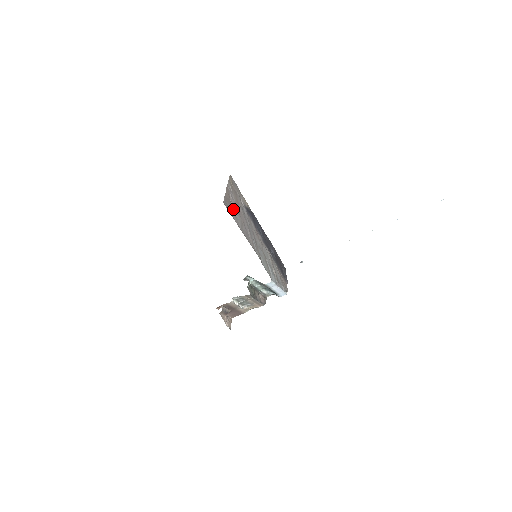
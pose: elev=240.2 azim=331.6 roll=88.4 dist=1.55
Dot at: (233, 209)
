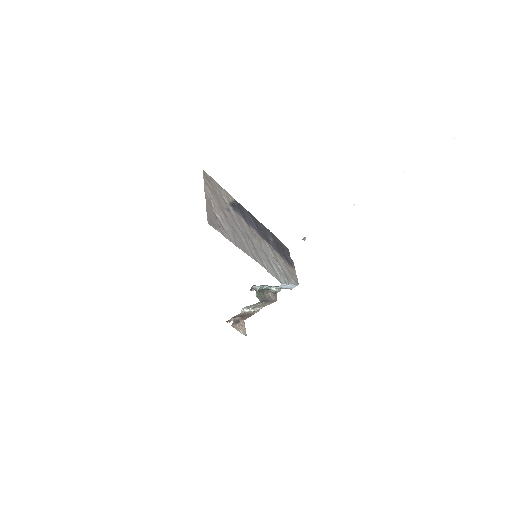
Dot at: (220, 222)
